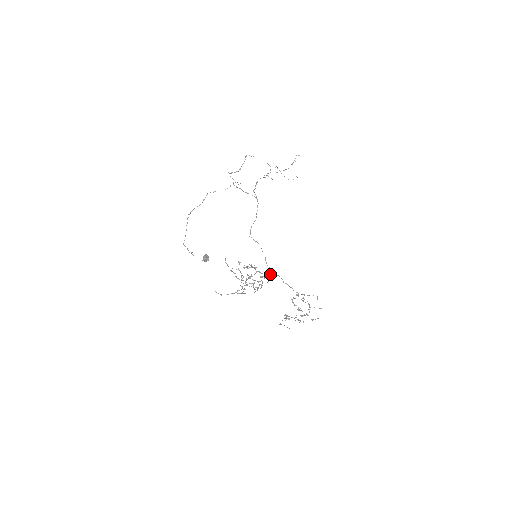
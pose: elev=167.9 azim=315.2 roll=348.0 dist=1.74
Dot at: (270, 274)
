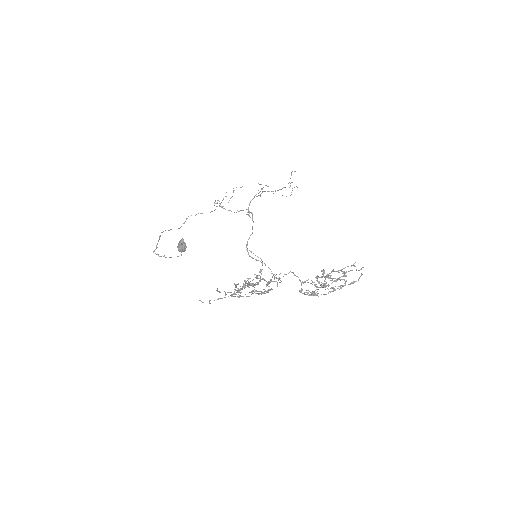
Dot at: occluded
